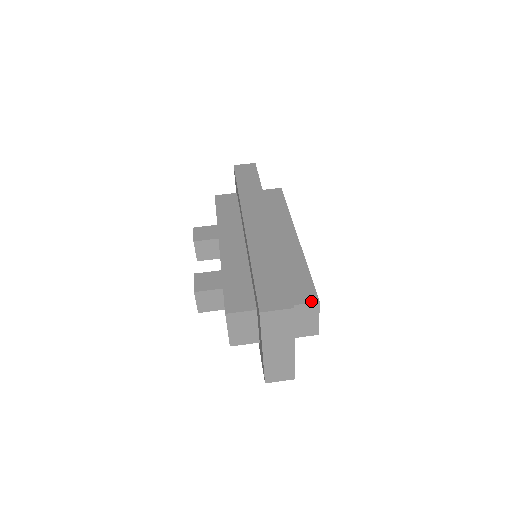
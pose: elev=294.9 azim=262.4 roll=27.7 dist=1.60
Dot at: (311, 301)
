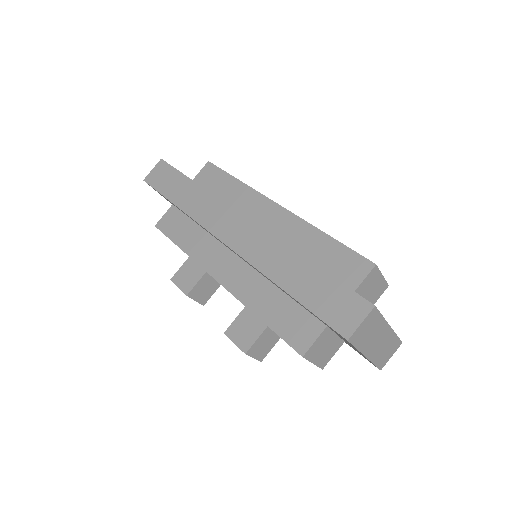
Dot at: (367, 271)
